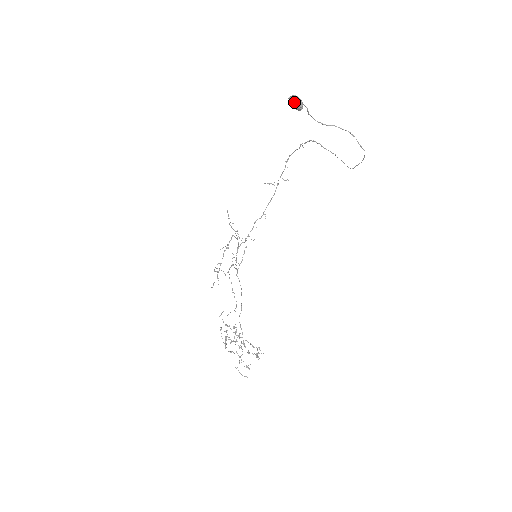
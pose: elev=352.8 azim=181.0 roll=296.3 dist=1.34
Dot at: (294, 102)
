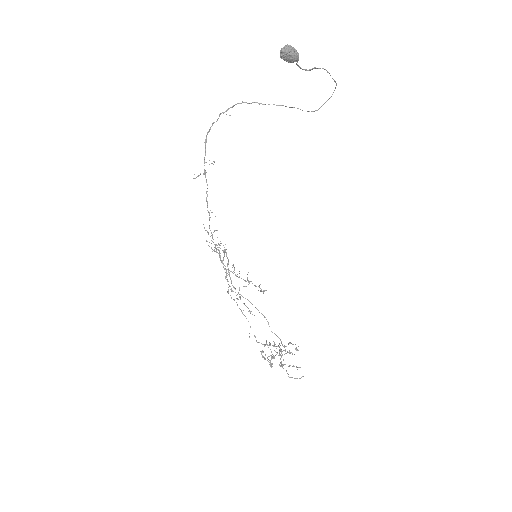
Dot at: (291, 54)
